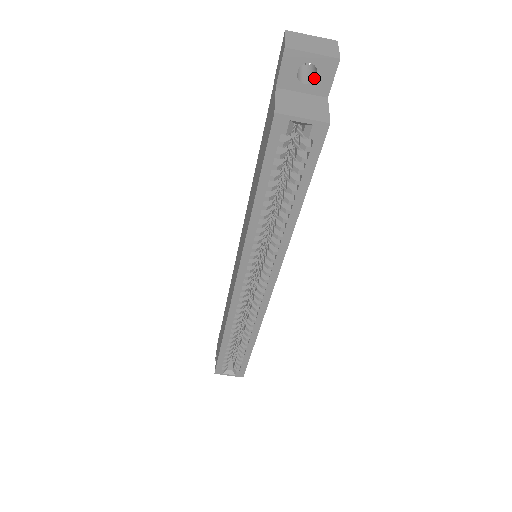
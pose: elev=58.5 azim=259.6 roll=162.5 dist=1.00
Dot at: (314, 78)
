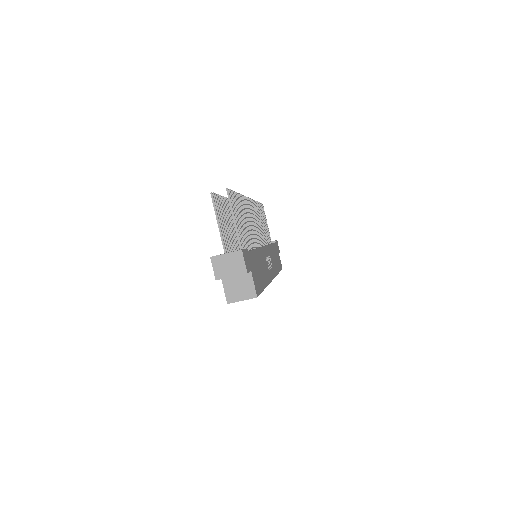
Dot at: occluded
